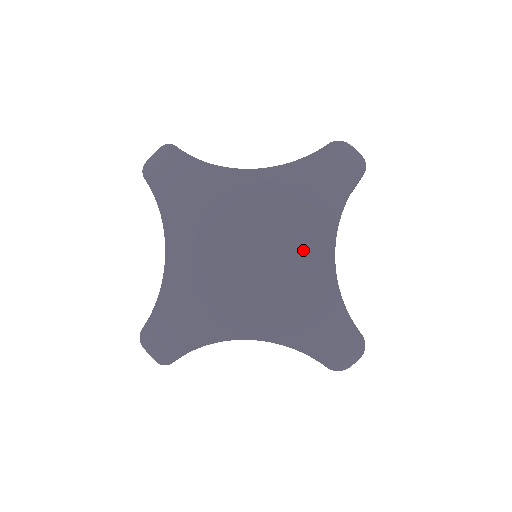
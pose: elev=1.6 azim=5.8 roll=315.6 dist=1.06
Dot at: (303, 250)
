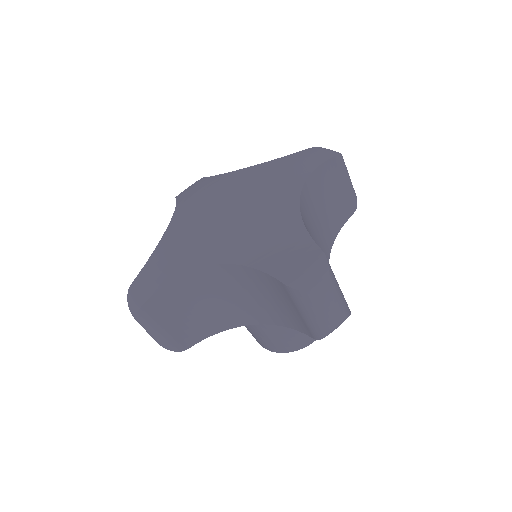
Dot at: (272, 195)
